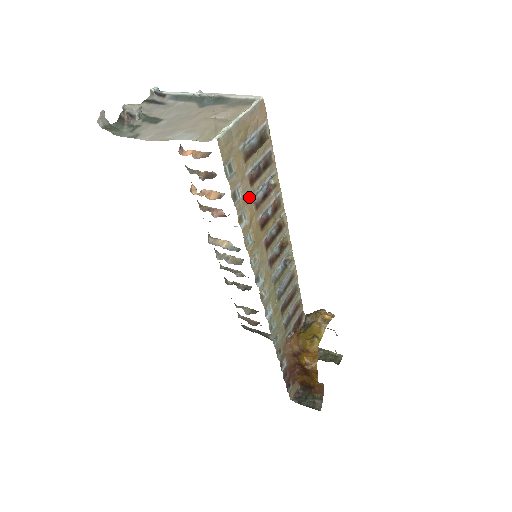
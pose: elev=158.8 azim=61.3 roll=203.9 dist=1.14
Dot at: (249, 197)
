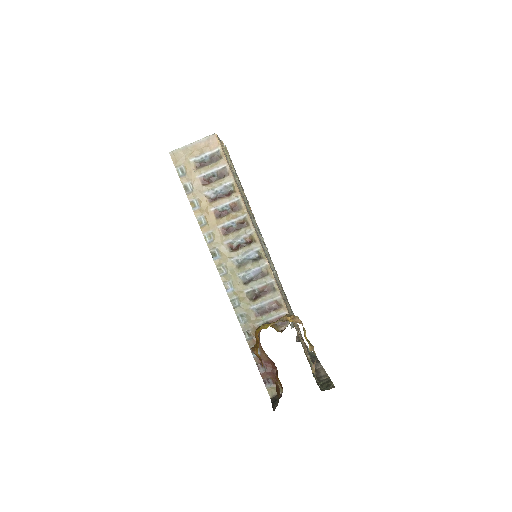
Dot at: (201, 192)
